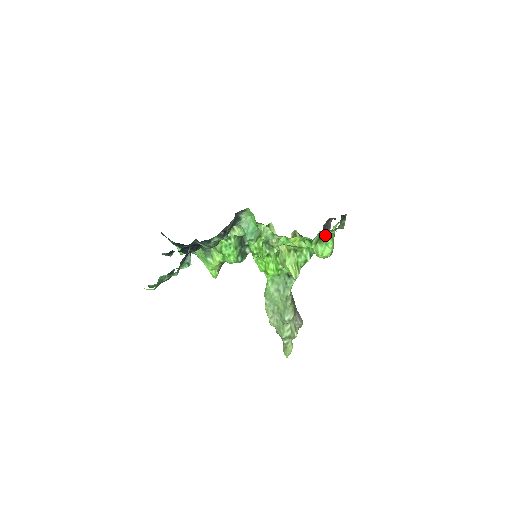
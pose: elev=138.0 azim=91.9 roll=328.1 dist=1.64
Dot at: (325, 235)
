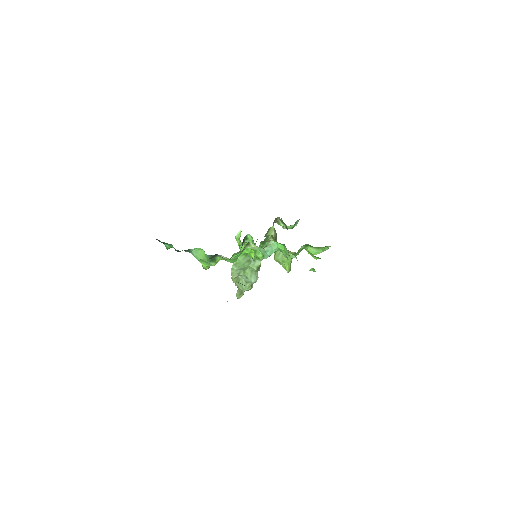
Dot at: (327, 247)
